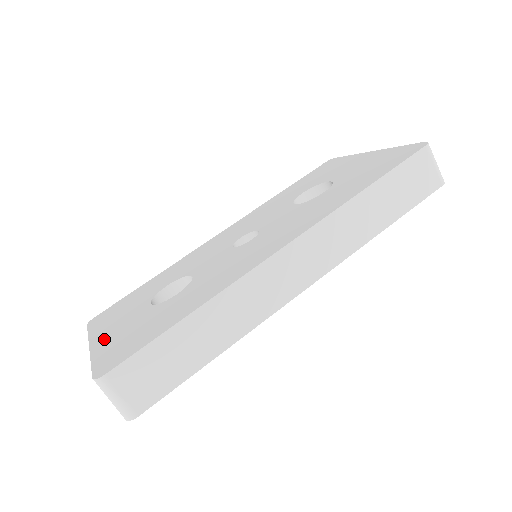
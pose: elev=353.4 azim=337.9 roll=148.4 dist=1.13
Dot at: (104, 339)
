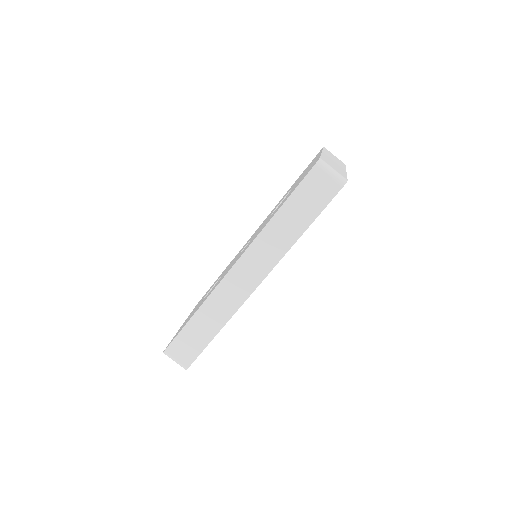
Dot at: occluded
